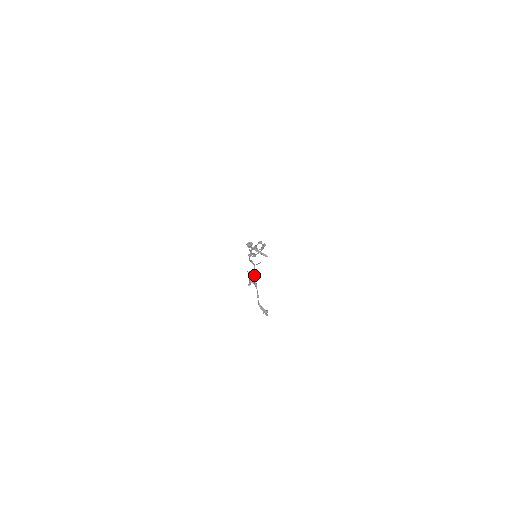
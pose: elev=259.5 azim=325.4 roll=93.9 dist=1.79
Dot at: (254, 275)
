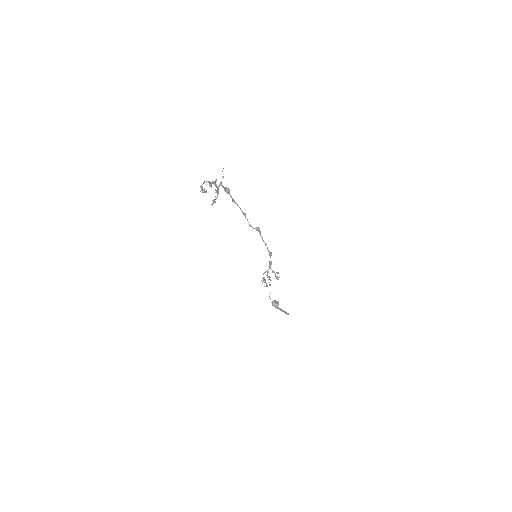
Dot at: (217, 188)
